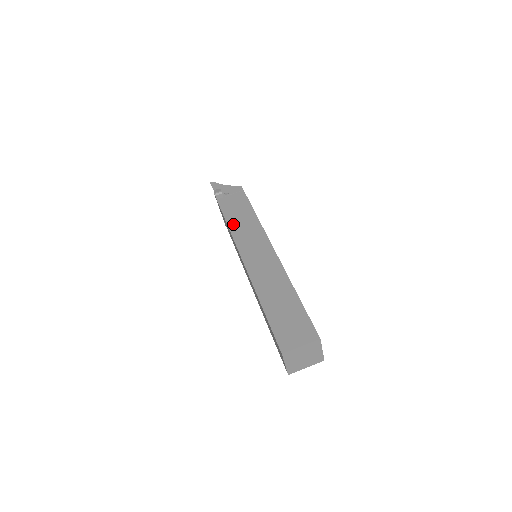
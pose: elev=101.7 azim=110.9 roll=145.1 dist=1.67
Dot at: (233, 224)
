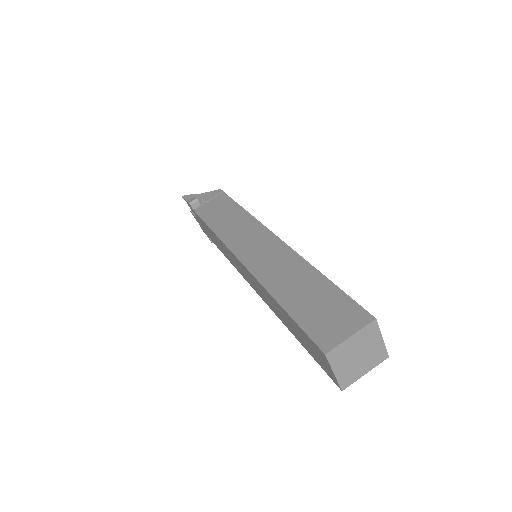
Dot at: (218, 227)
